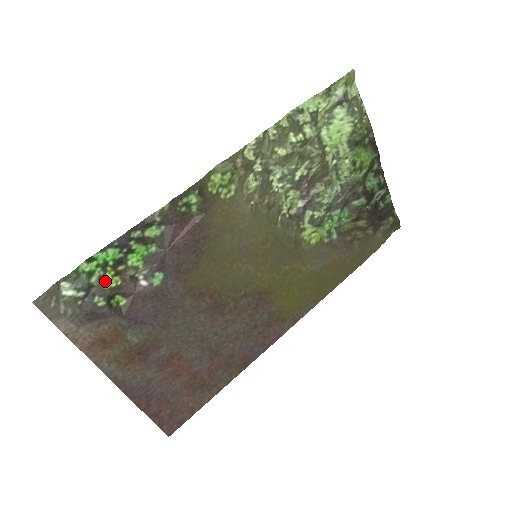
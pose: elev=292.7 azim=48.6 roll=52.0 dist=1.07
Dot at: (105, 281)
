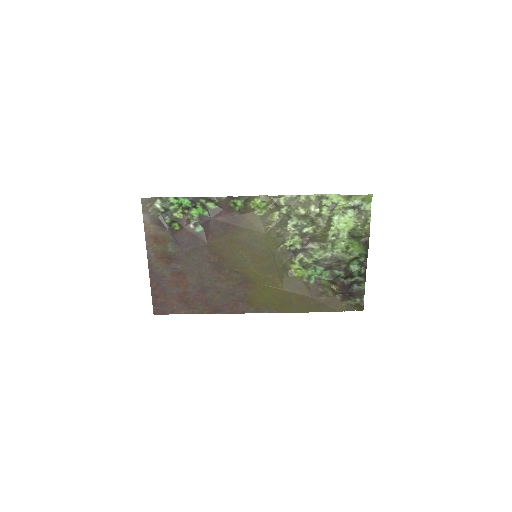
Dot at: (176, 212)
